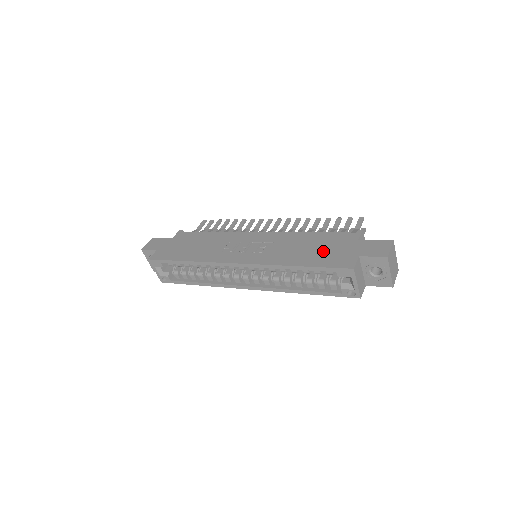
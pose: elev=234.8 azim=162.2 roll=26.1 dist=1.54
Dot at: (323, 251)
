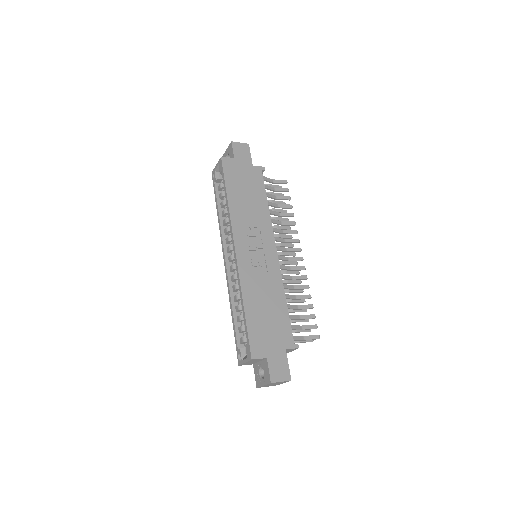
Dot at: (266, 323)
